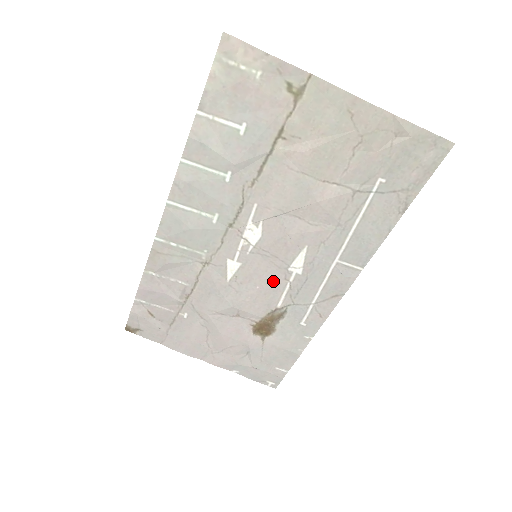
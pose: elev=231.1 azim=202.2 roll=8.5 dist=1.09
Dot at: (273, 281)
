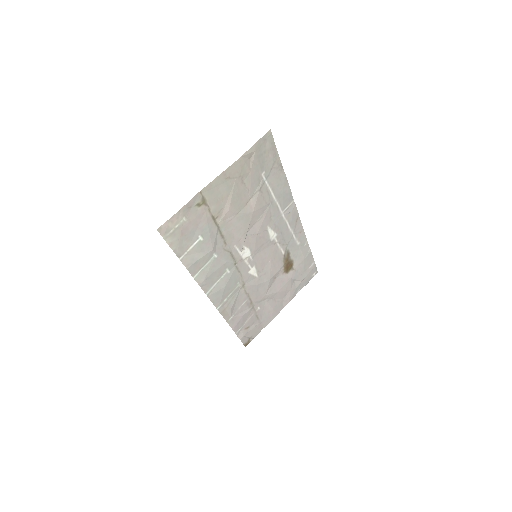
Dot at: (271, 252)
